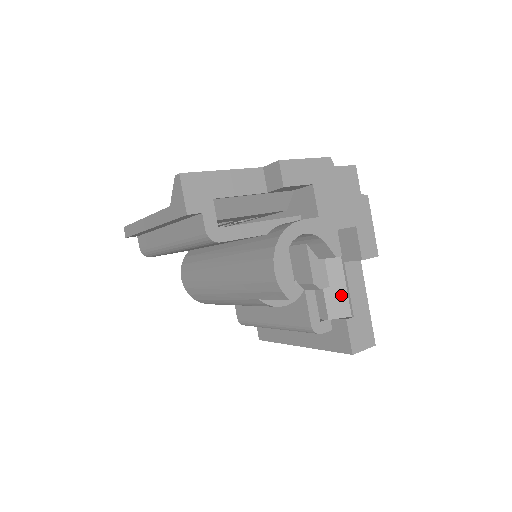
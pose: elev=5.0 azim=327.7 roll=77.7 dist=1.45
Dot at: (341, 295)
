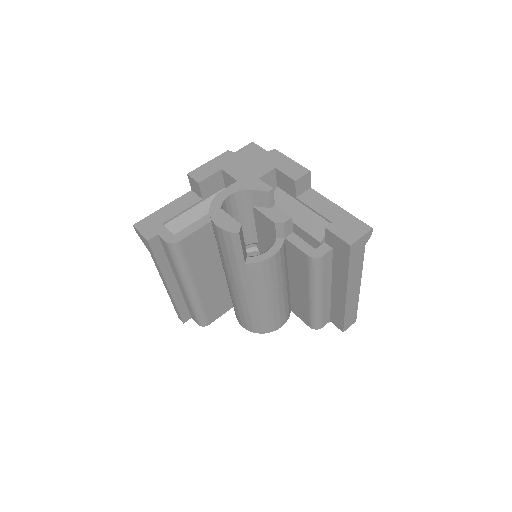
Dot at: (313, 219)
